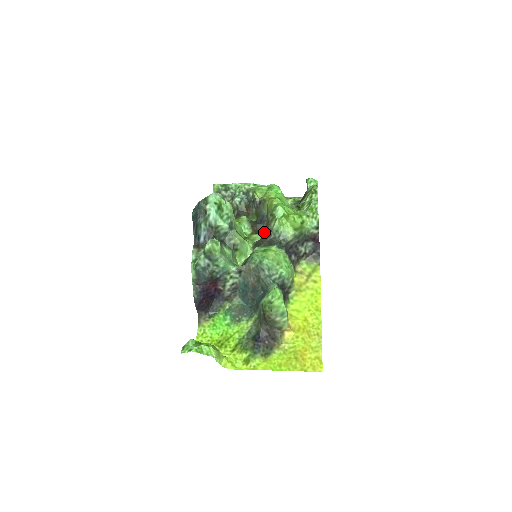
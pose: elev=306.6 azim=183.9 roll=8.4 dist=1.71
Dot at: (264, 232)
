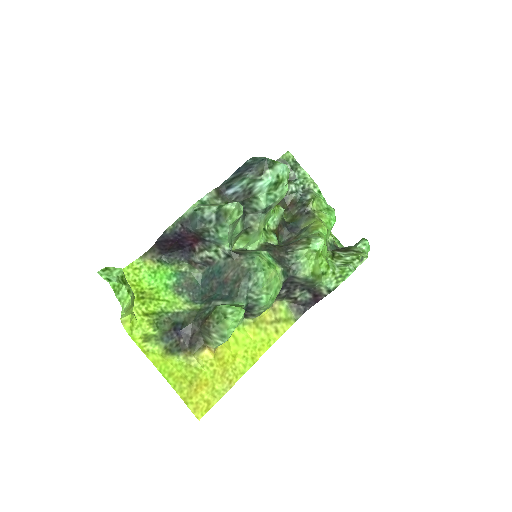
Dot at: (283, 240)
